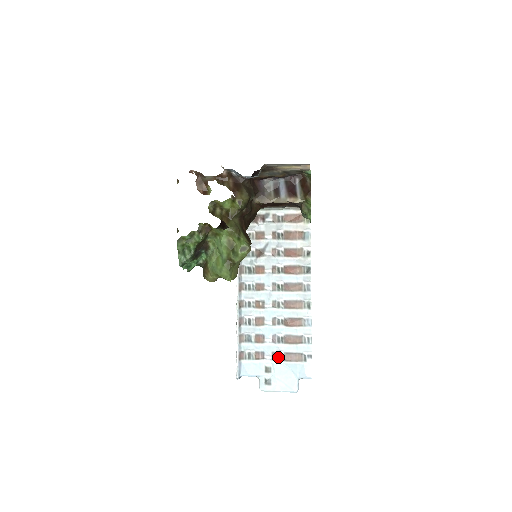
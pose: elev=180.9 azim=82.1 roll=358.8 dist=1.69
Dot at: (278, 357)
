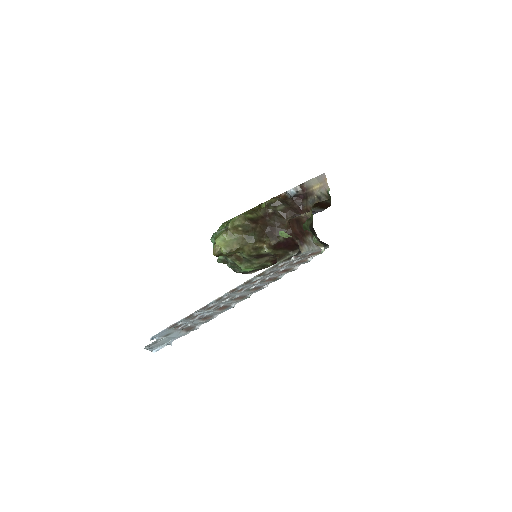
Dot at: (184, 328)
